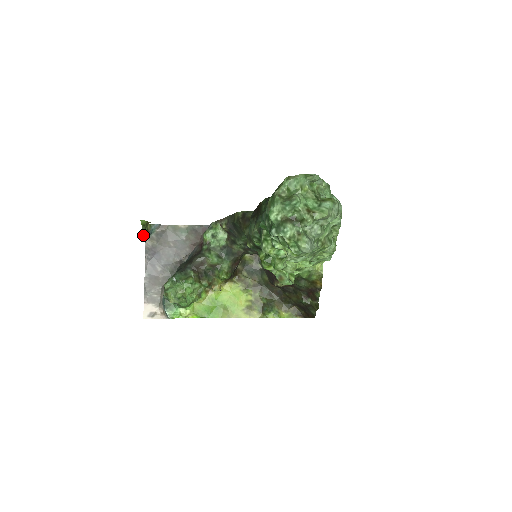
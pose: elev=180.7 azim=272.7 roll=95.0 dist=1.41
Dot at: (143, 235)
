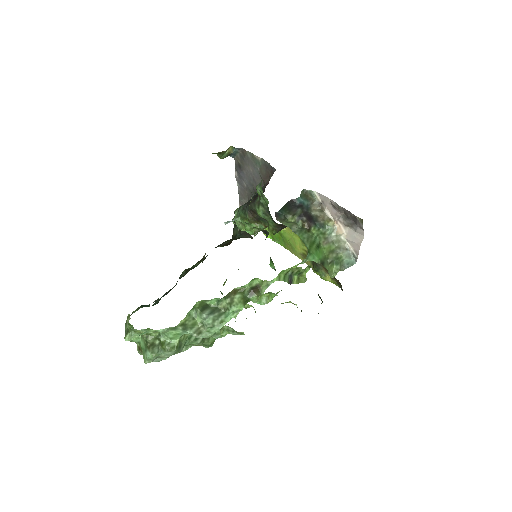
Dot at: (225, 157)
